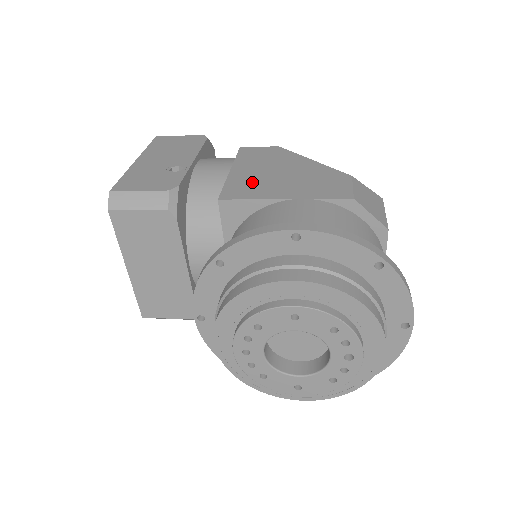
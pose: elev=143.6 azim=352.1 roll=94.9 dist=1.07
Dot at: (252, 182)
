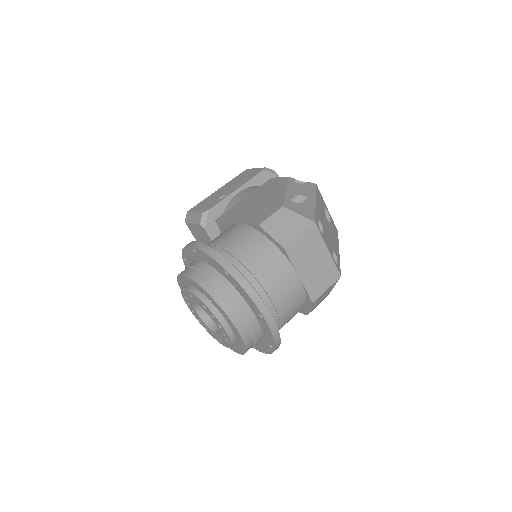
Dot at: (240, 208)
